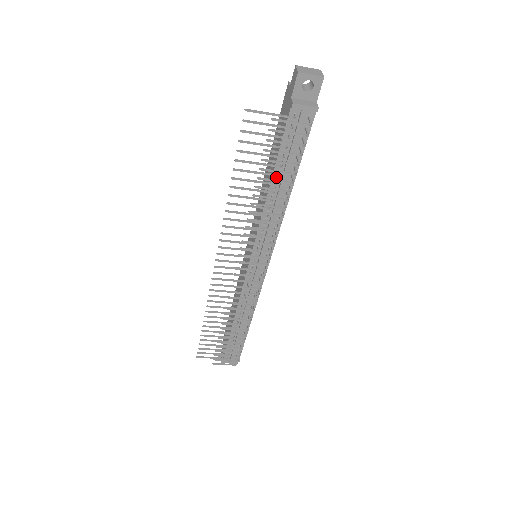
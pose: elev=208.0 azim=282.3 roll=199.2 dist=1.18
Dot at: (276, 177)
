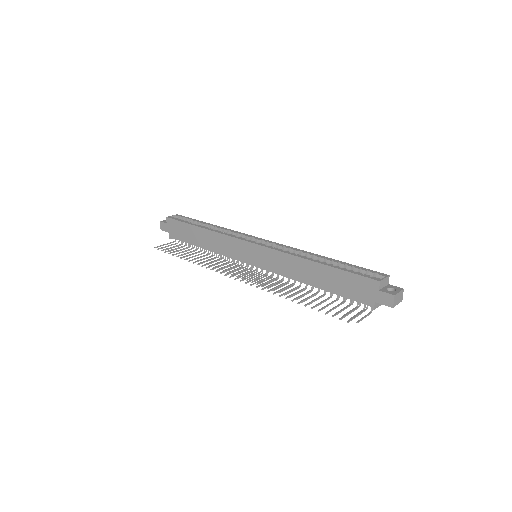
Dot at: (321, 288)
